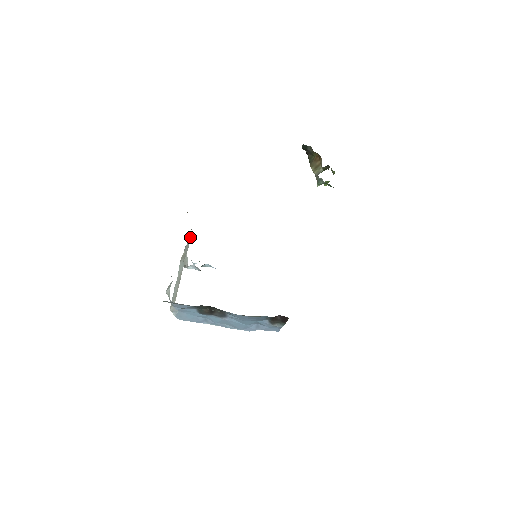
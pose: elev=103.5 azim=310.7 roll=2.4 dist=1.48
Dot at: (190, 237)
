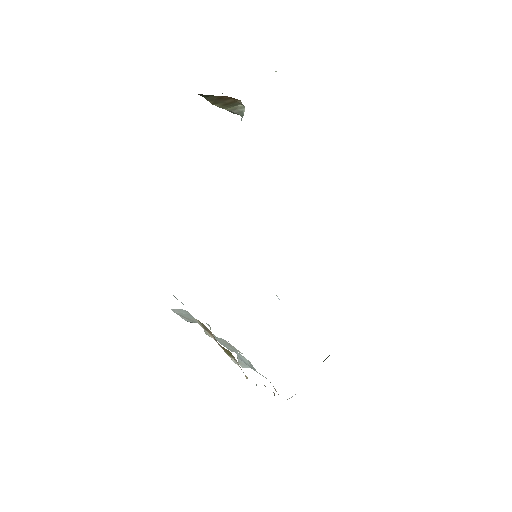
Dot at: (179, 310)
